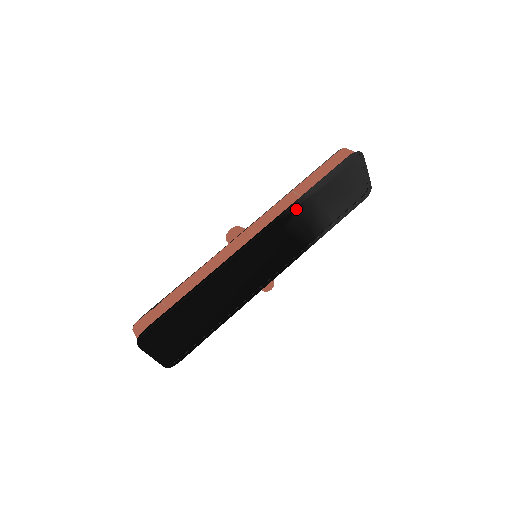
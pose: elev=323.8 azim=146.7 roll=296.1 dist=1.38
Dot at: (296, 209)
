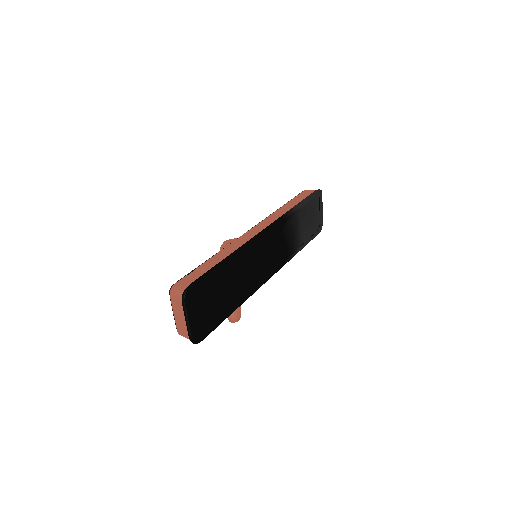
Dot at: (290, 216)
